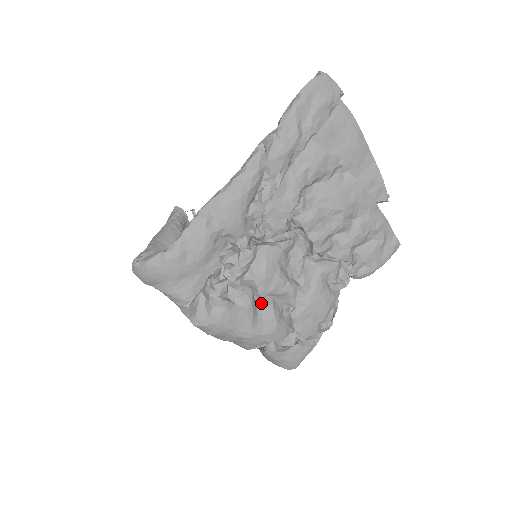
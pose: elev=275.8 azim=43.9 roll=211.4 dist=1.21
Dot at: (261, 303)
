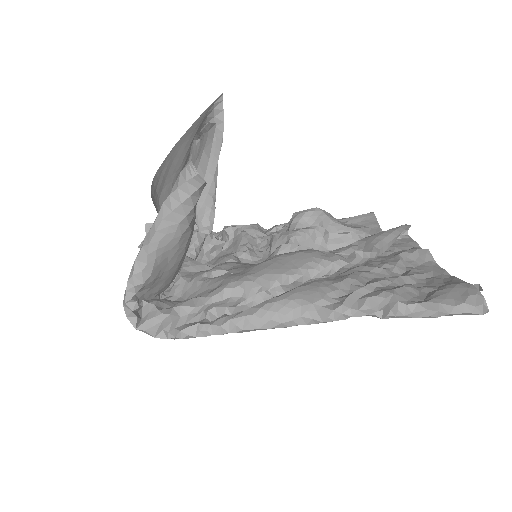
Dot at: occluded
